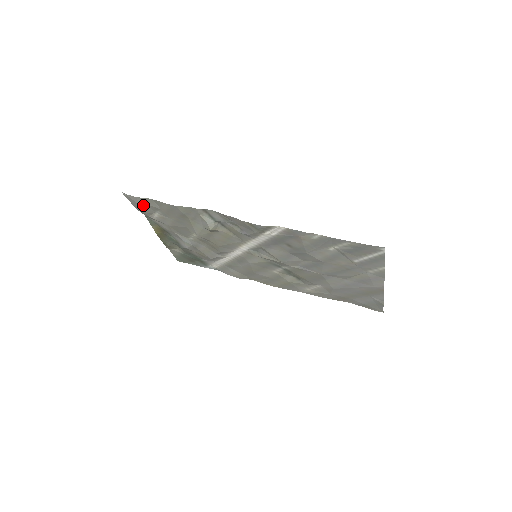
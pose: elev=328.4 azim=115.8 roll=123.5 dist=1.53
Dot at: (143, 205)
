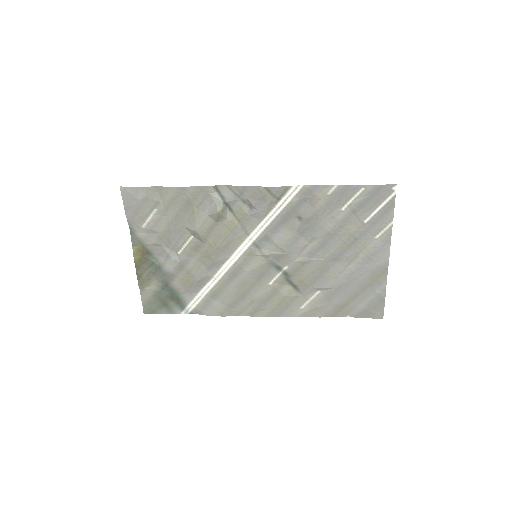
Dot at: (141, 200)
